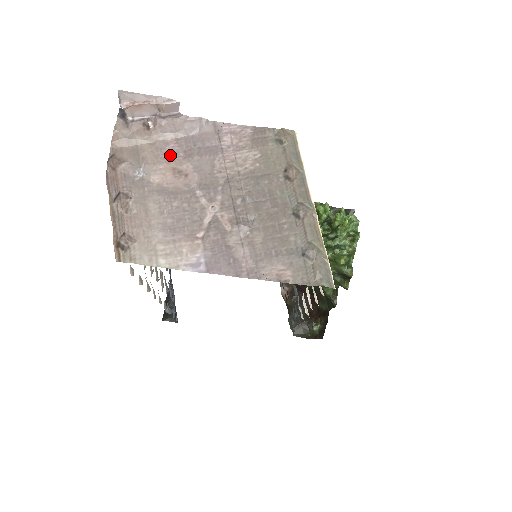
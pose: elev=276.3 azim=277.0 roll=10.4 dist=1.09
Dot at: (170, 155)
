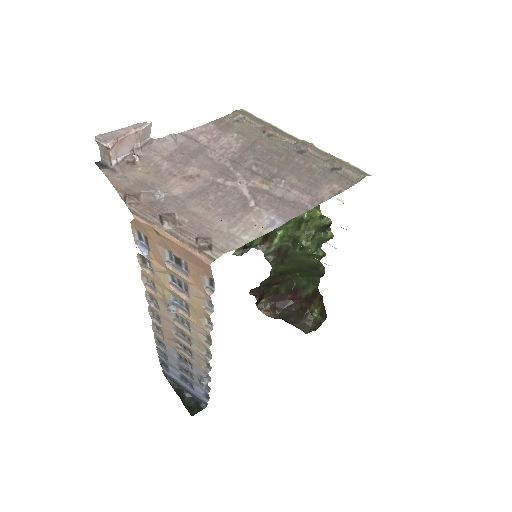
Dot at: (171, 171)
